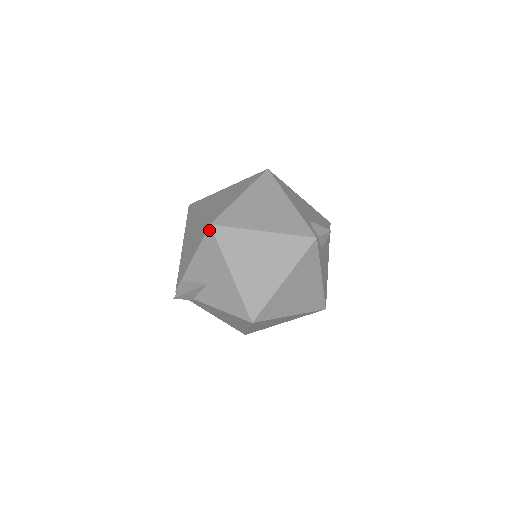
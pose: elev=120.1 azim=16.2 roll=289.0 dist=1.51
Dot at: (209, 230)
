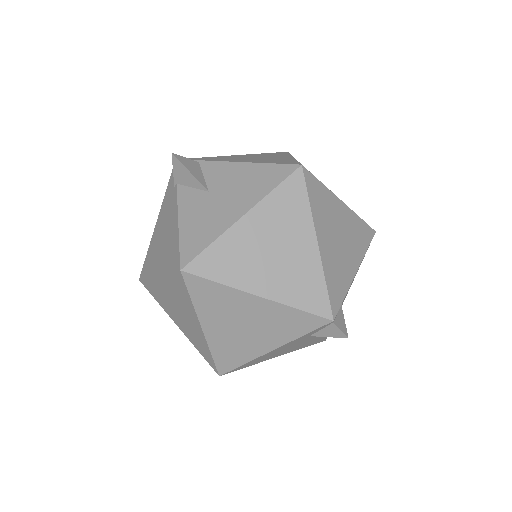
Dot at: (293, 166)
